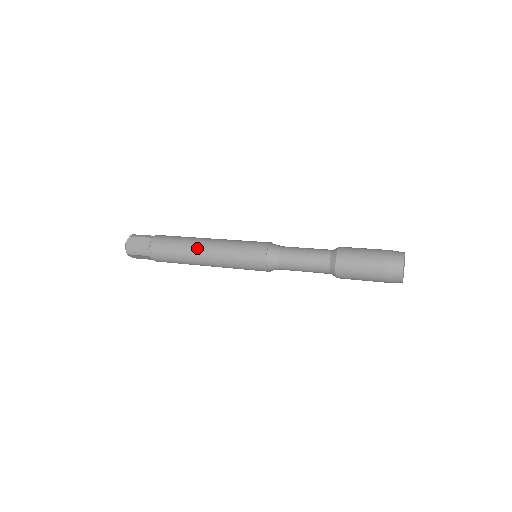
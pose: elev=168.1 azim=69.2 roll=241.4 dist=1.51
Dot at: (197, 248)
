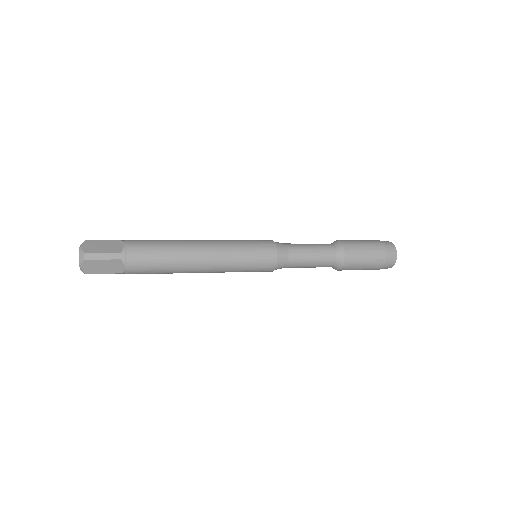
Dot at: (193, 244)
